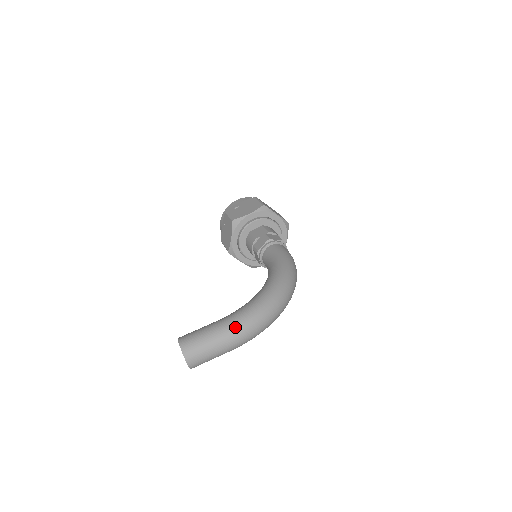
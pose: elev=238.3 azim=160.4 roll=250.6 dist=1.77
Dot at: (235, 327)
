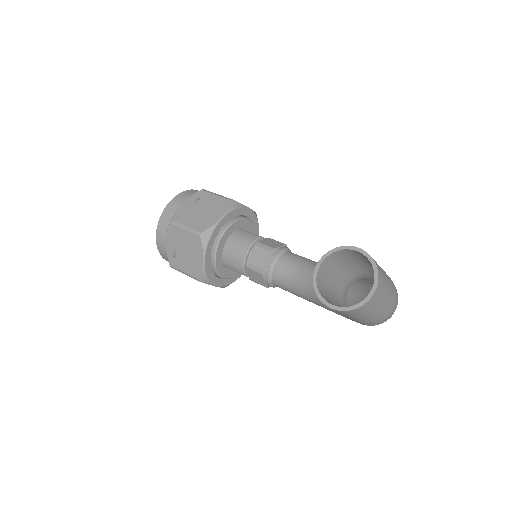
Dot at: occluded
